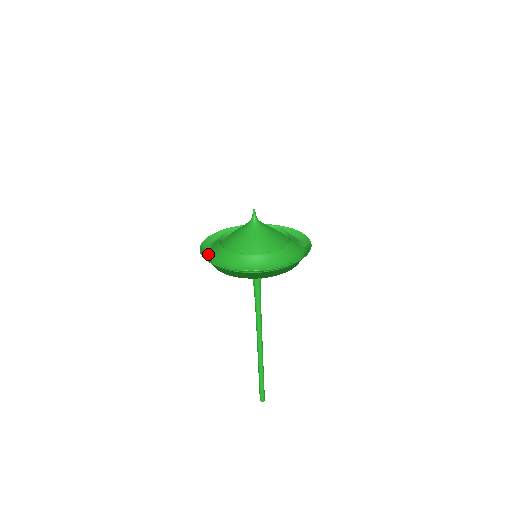
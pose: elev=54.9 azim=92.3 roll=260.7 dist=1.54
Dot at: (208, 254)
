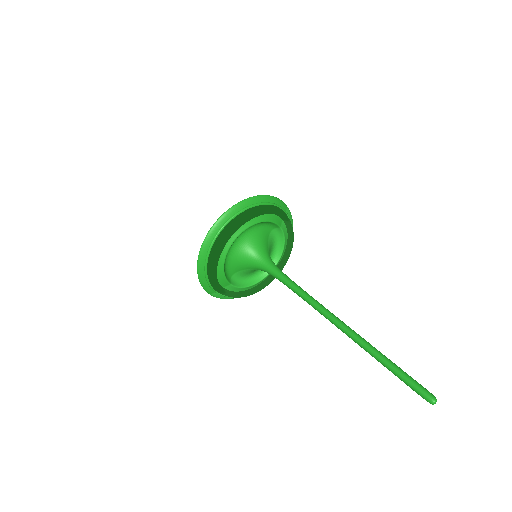
Dot at: (211, 285)
